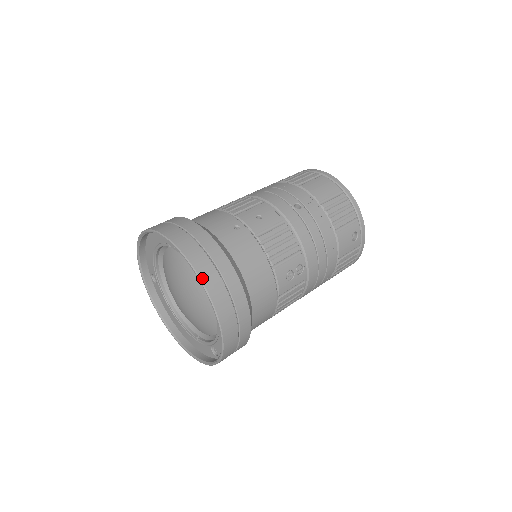
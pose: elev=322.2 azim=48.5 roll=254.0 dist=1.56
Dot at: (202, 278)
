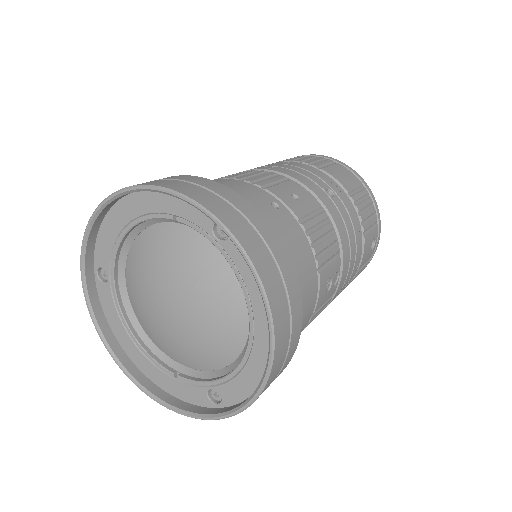
Dot at: (260, 273)
